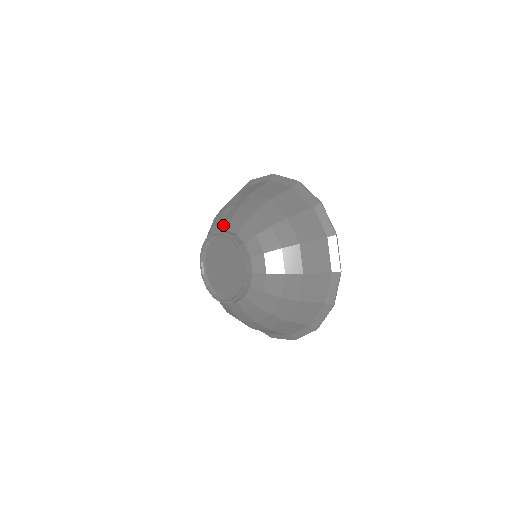
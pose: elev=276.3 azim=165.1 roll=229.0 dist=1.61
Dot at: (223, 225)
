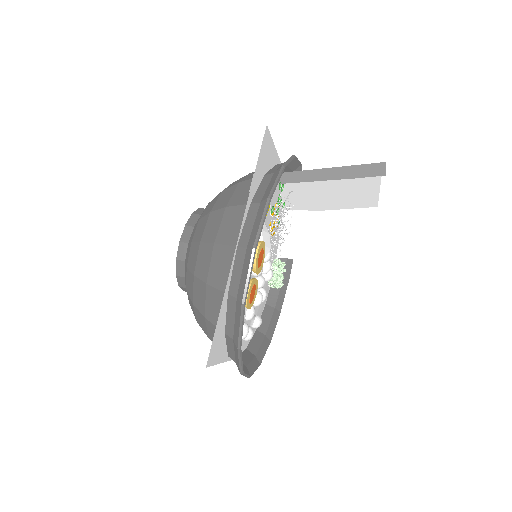
Dot at: occluded
